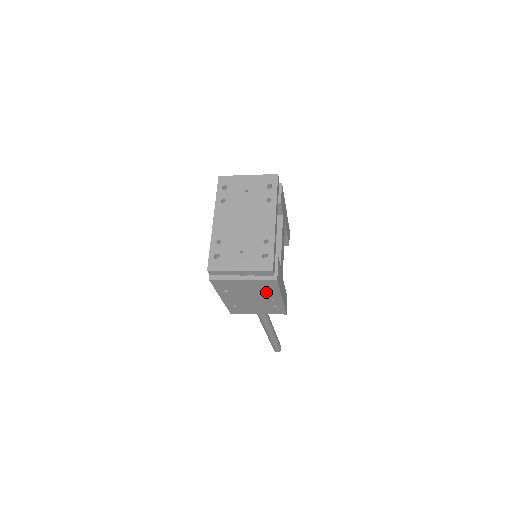
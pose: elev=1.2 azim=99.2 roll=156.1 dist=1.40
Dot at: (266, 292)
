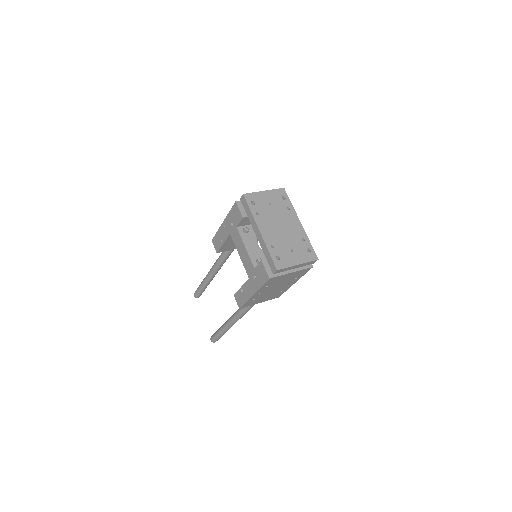
Dot at: (292, 280)
